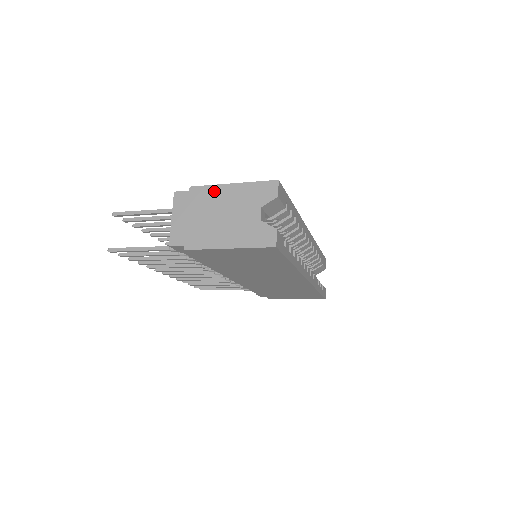
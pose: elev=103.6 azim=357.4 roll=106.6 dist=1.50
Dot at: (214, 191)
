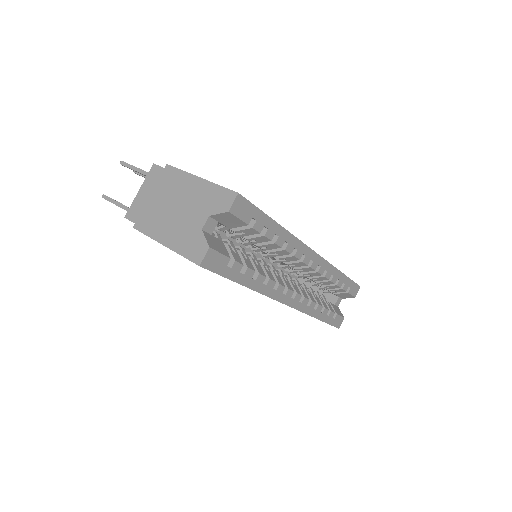
Dot at: (182, 178)
